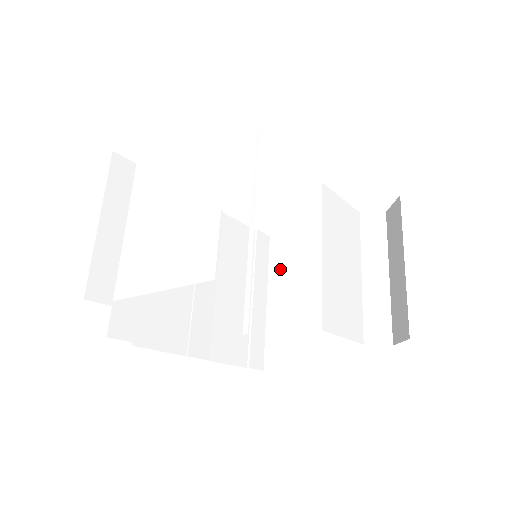
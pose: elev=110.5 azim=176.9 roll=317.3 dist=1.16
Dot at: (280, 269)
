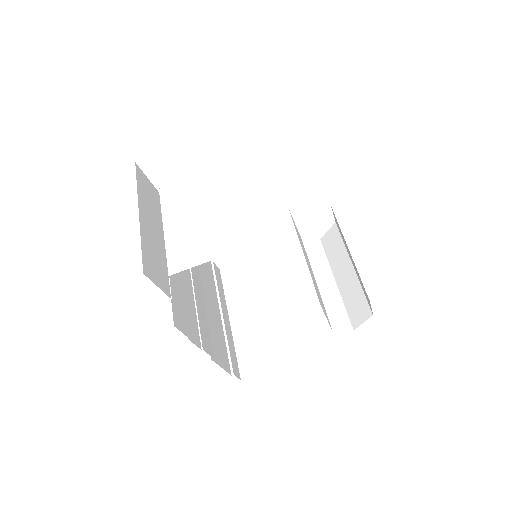
Dot at: (238, 293)
